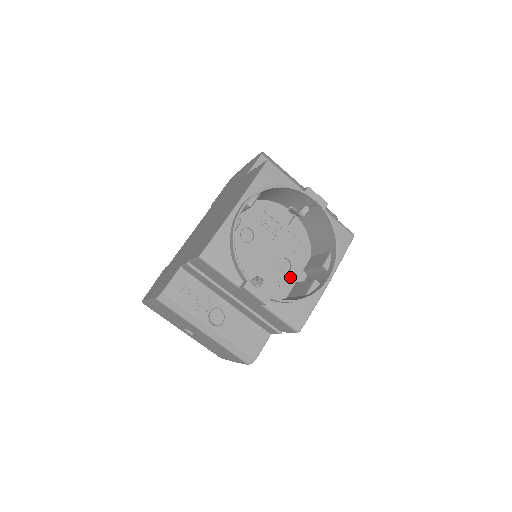
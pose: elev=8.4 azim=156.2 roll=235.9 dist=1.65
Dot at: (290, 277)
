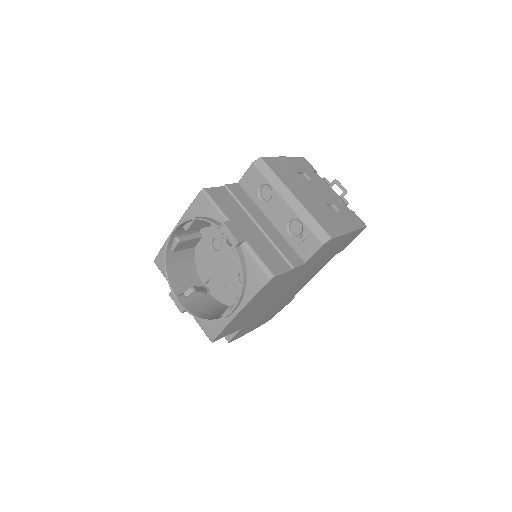
Dot at: occluded
